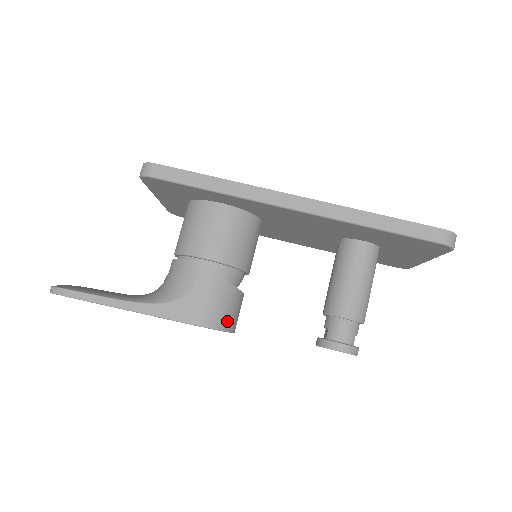
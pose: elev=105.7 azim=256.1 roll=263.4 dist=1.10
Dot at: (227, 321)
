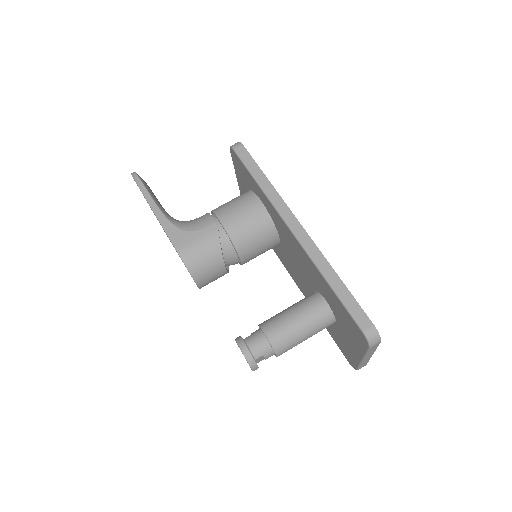
Dot at: (198, 270)
